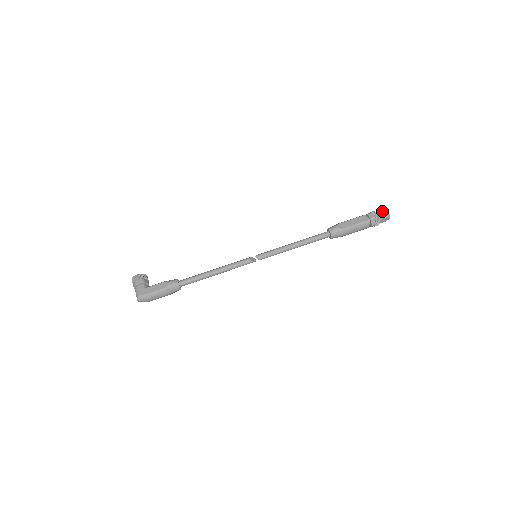
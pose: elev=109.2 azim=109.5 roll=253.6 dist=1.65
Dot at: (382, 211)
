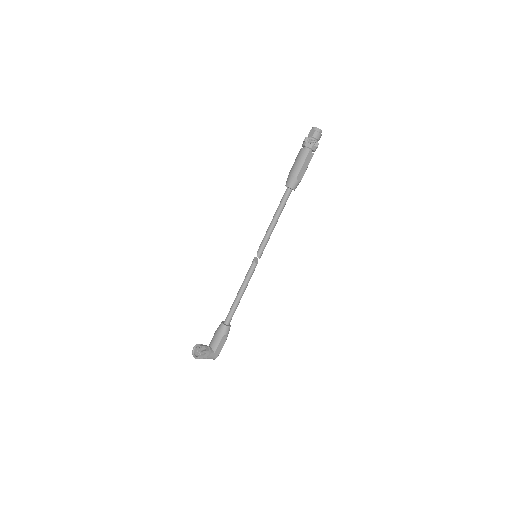
Dot at: (318, 135)
